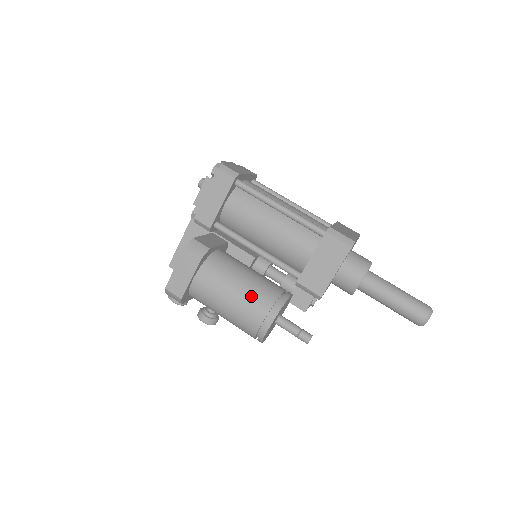
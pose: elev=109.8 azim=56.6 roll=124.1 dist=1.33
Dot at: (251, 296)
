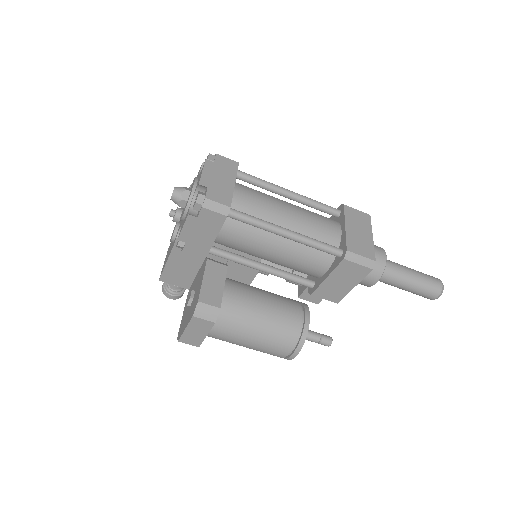
Dot at: (273, 337)
